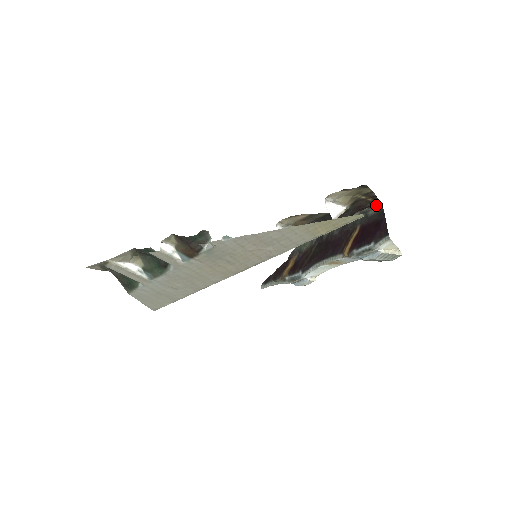
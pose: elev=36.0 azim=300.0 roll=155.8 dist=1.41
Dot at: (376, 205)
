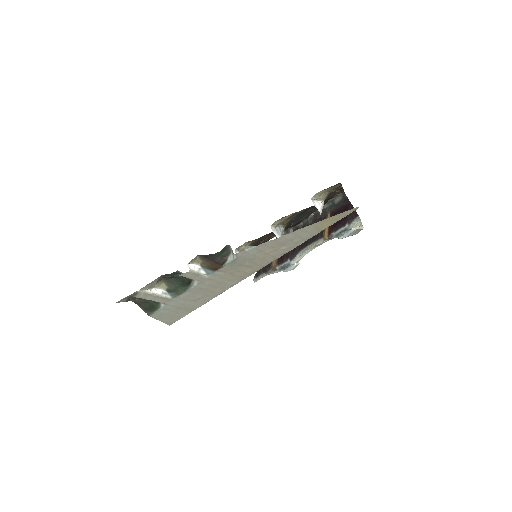
Dot at: (339, 194)
